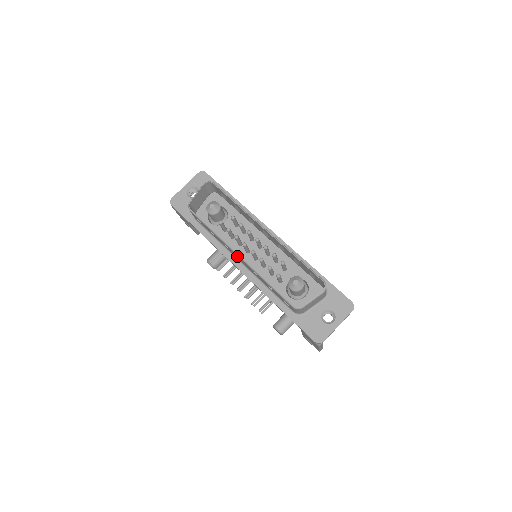
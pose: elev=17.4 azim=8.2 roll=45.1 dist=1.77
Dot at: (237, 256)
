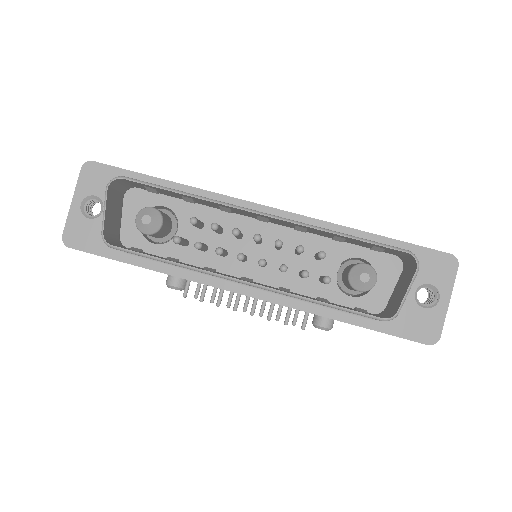
Dot at: occluded
